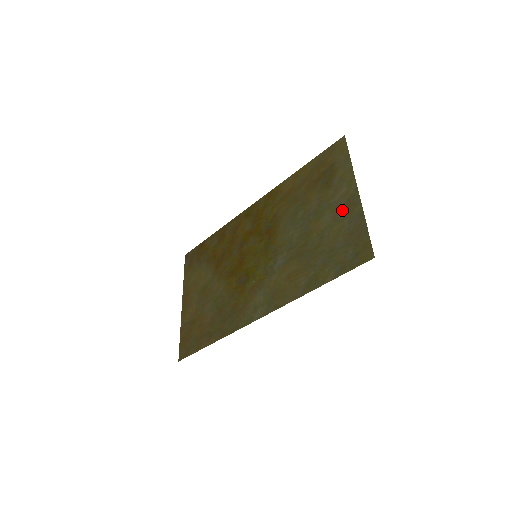
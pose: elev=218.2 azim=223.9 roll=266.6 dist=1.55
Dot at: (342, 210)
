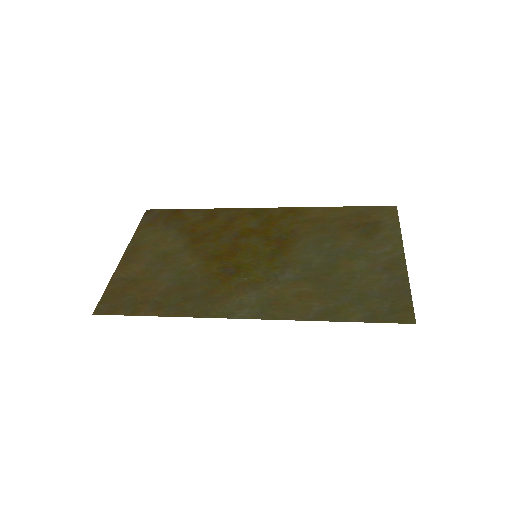
Dot at: (383, 265)
